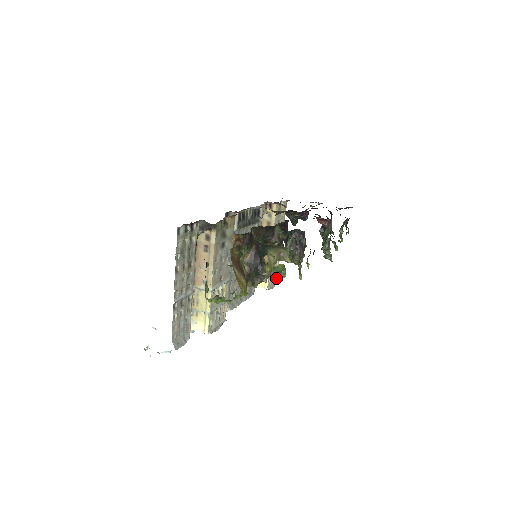
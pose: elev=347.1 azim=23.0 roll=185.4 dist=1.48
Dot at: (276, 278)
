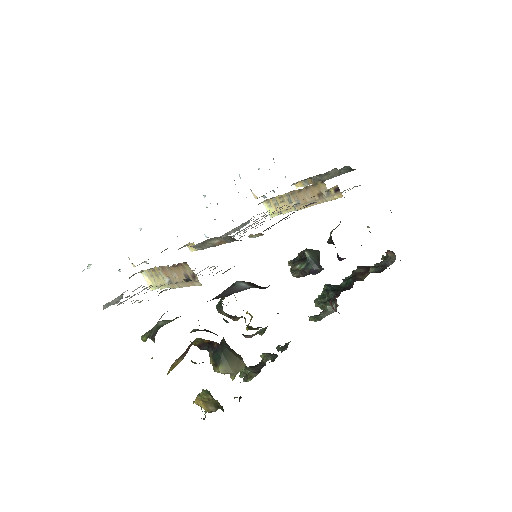
Dot at: occluded
